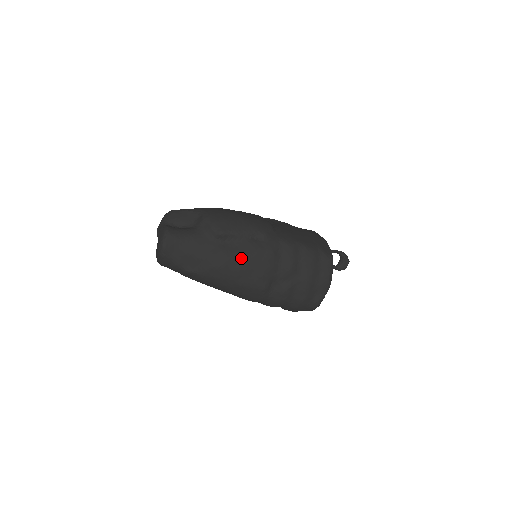
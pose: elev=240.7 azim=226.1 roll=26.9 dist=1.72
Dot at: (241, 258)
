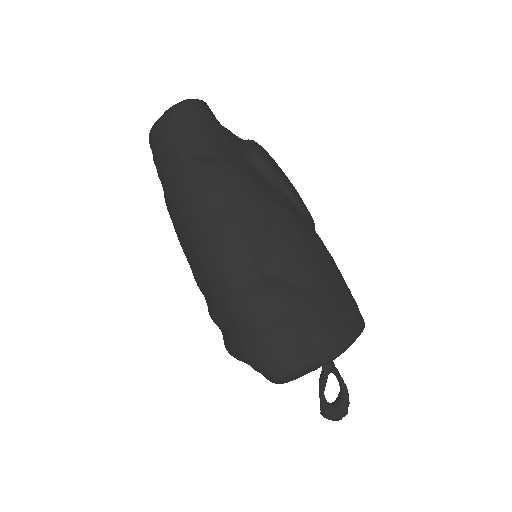
Dot at: (260, 193)
